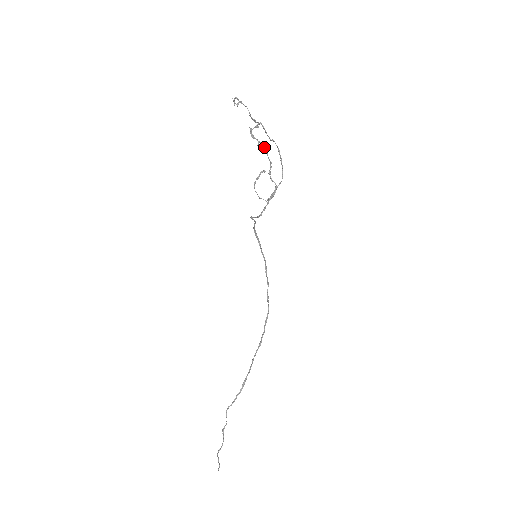
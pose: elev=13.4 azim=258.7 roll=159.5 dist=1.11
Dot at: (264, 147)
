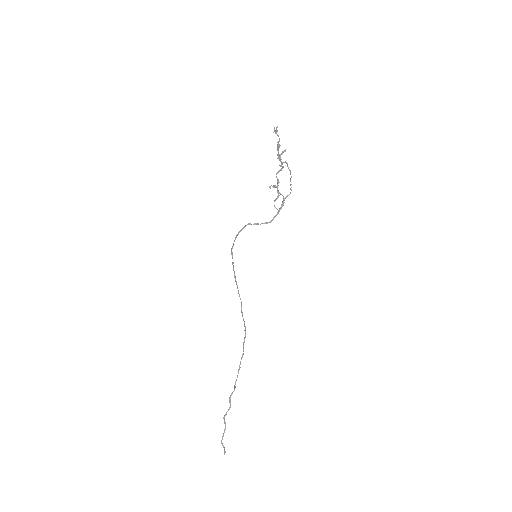
Dot at: occluded
